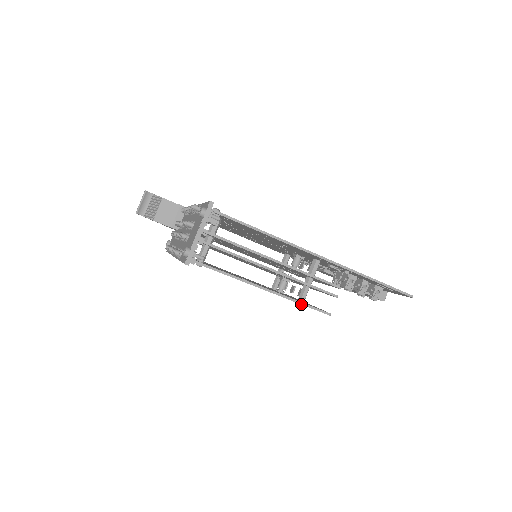
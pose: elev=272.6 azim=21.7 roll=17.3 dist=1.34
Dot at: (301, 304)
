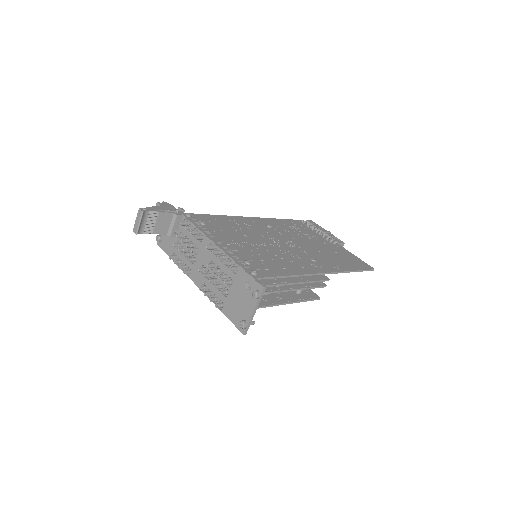
Dot at: occluded
